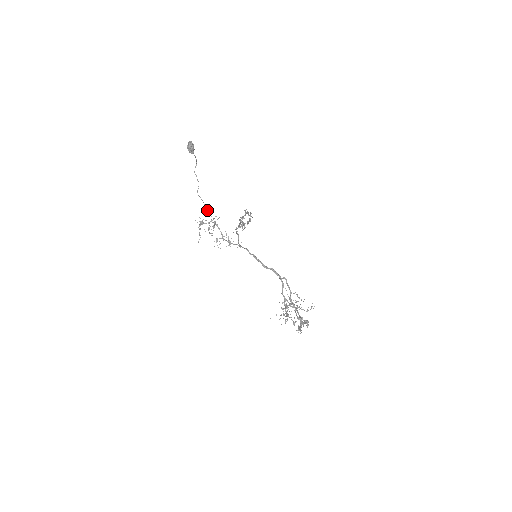
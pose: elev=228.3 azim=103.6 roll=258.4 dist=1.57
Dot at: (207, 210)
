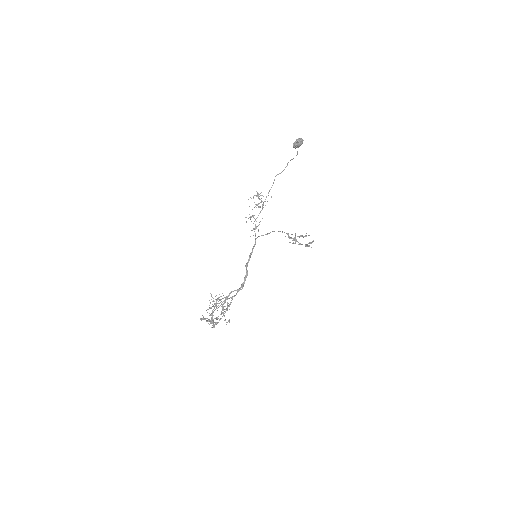
Dot at: (268, 192)
